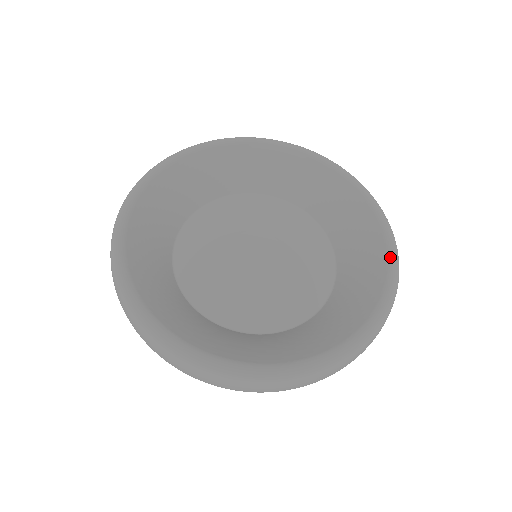
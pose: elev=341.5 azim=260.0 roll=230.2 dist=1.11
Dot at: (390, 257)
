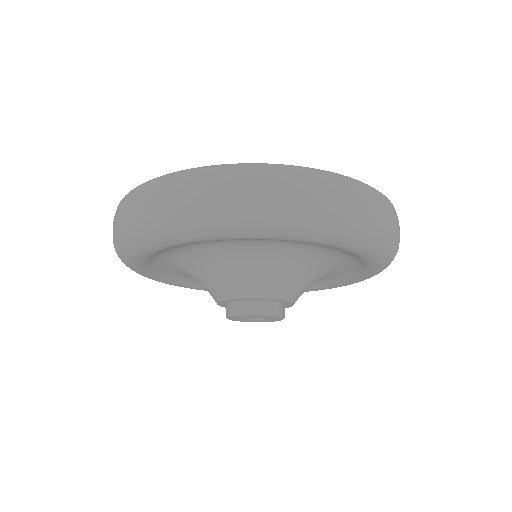
Dot at: occluded
